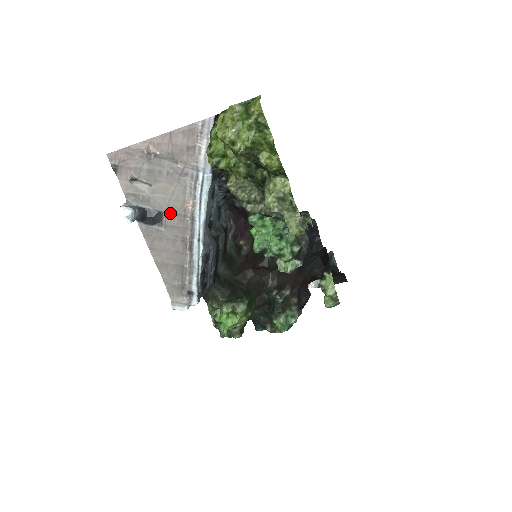
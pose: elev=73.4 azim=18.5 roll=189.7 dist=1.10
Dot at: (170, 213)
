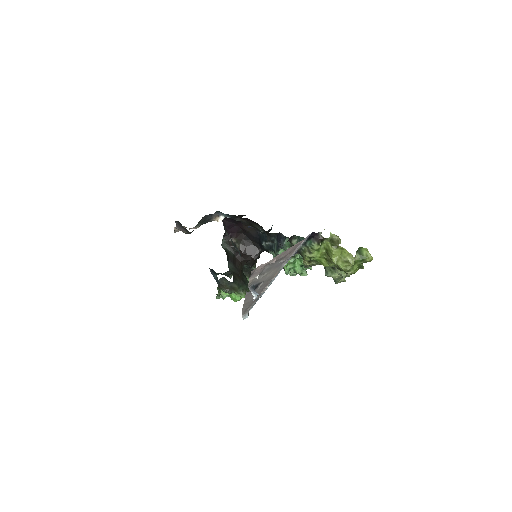
Dot at: (265, 281)
